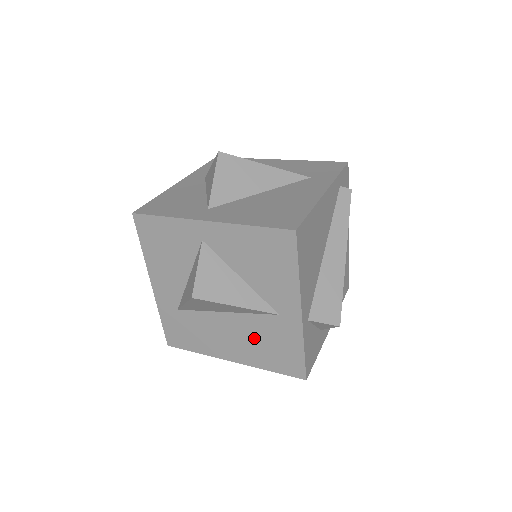
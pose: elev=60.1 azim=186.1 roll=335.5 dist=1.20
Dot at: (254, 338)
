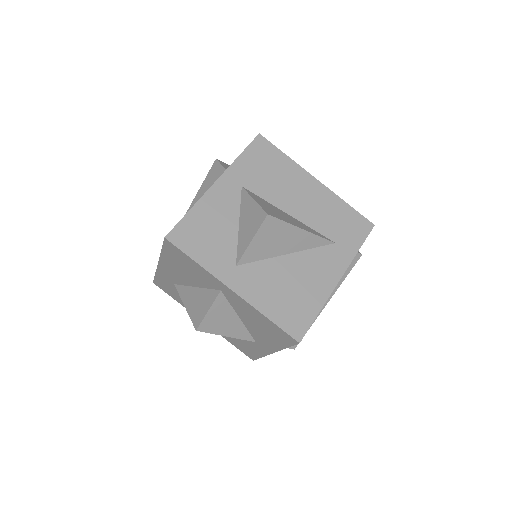
Dot at: occluded
